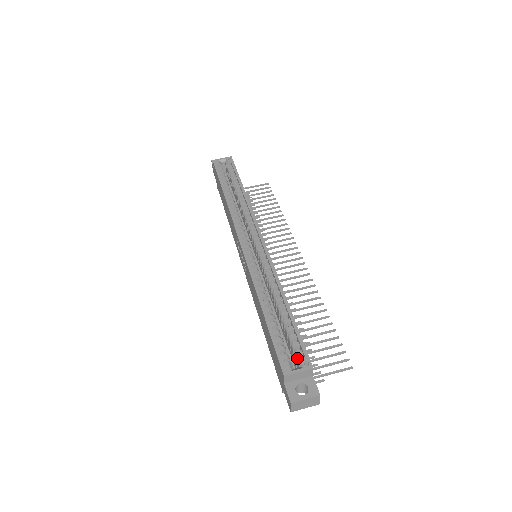
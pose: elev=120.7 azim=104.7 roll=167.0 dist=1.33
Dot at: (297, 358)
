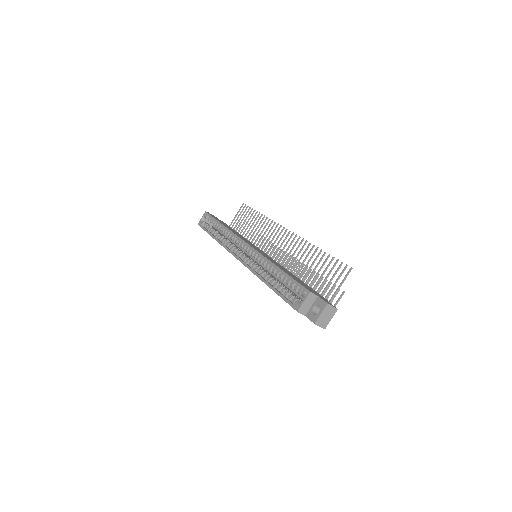
Dot at: occluded
